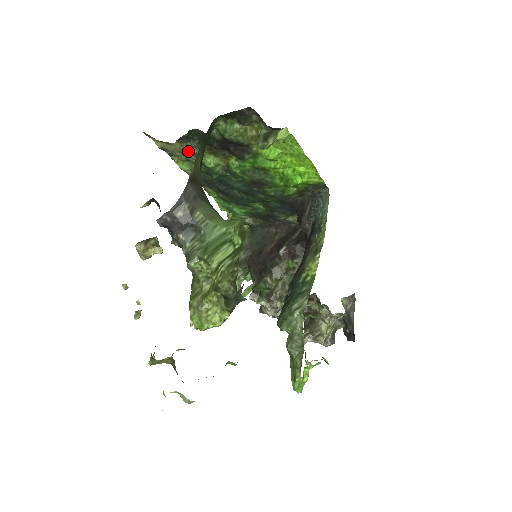
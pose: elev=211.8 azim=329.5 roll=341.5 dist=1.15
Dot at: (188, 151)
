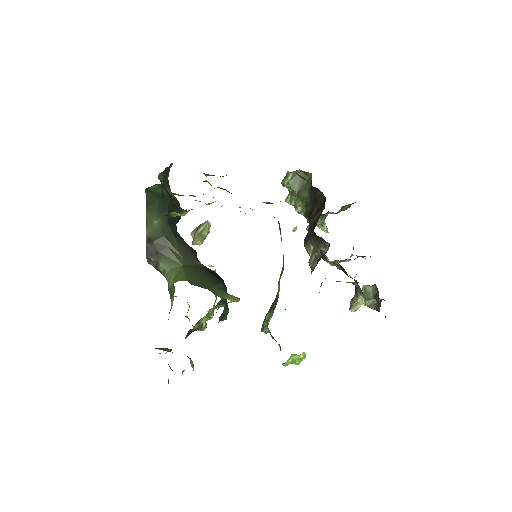
Dot at: occluded
